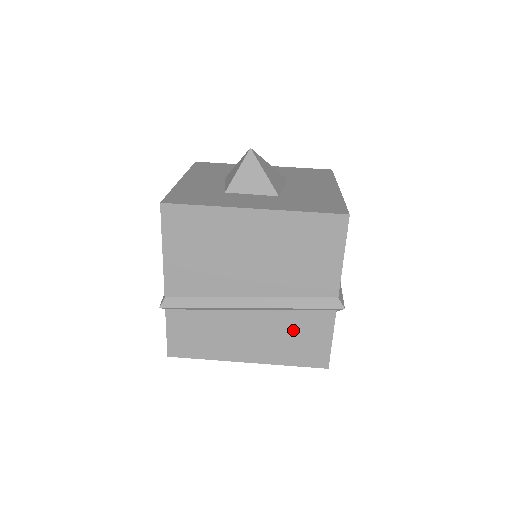
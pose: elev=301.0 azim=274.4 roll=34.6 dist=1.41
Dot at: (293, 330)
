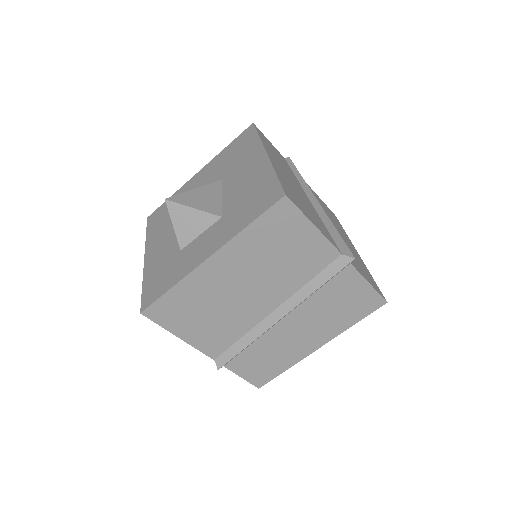
Dot at: (331, 303)
